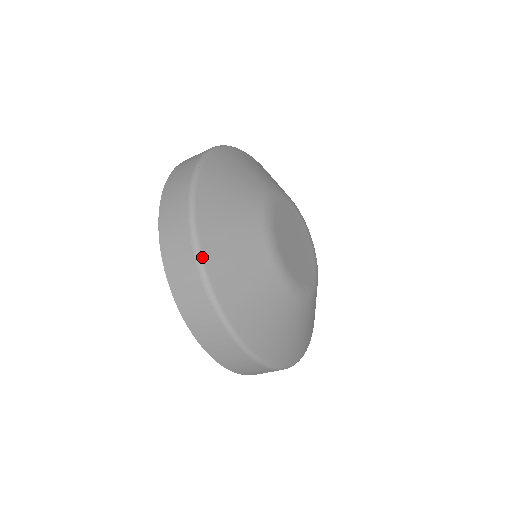
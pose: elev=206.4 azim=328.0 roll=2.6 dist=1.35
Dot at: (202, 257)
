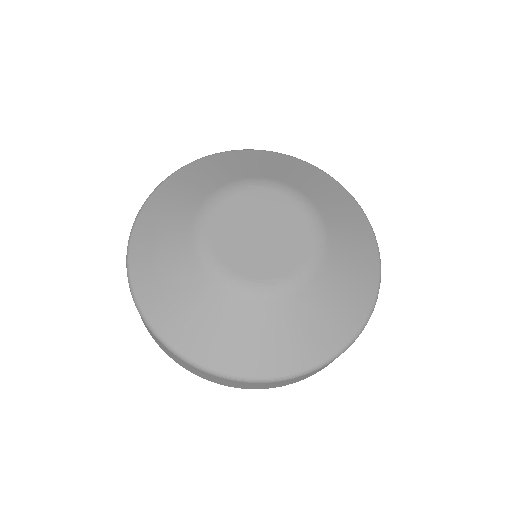
Dot at: (133, 290)
